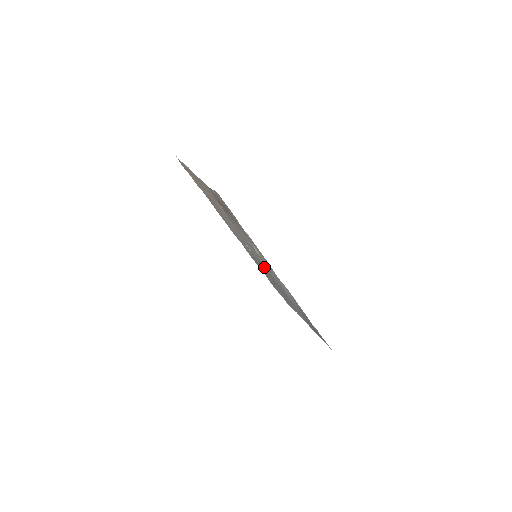
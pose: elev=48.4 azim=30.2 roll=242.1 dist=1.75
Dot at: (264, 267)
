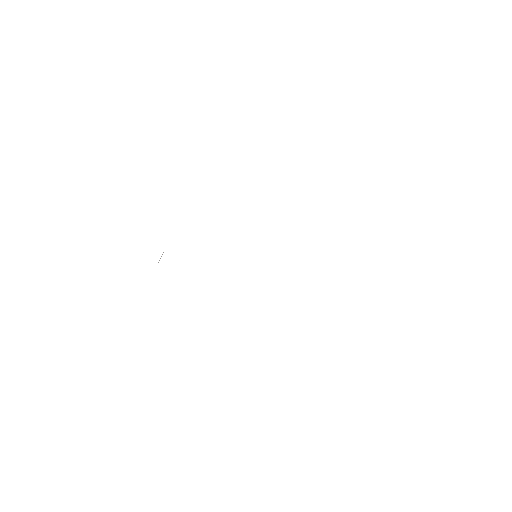
Dot at: occluded
